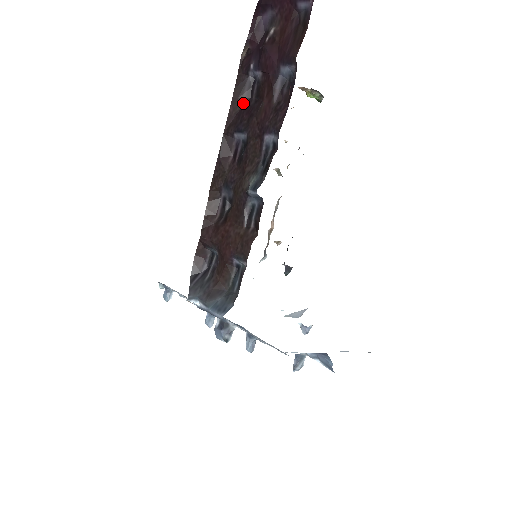
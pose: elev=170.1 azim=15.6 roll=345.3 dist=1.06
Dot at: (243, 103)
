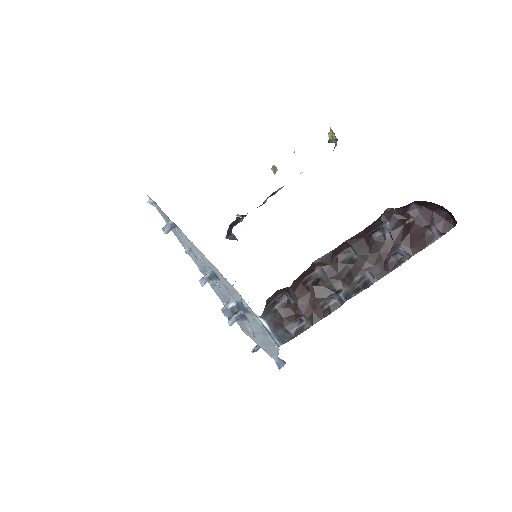
Dot at: (367, 235)
